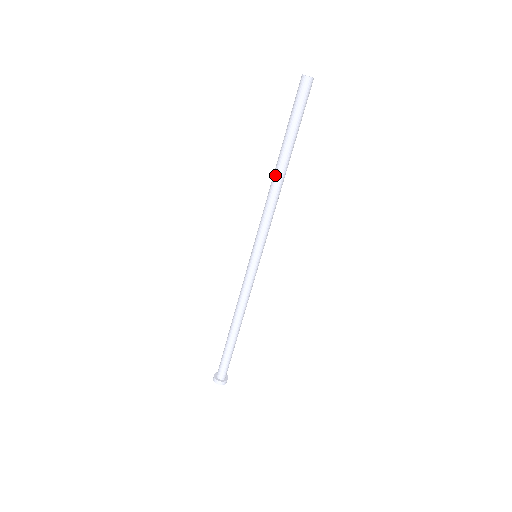
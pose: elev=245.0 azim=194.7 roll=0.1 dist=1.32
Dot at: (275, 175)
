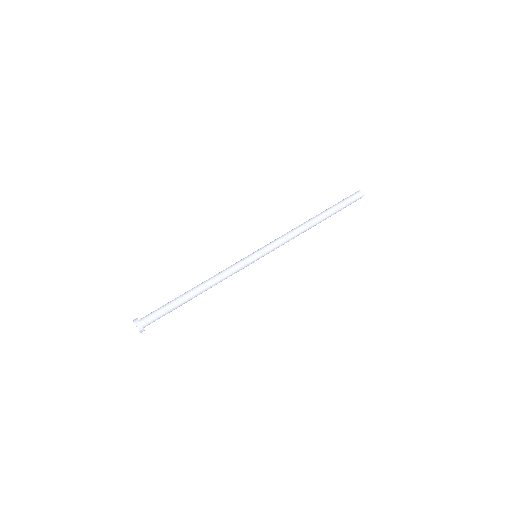
Dot at: (307, 221)
